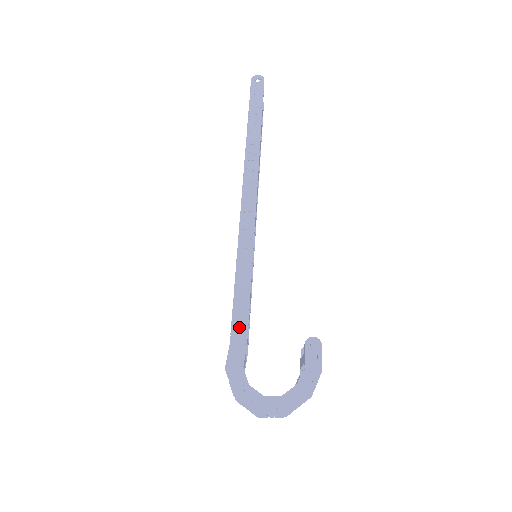
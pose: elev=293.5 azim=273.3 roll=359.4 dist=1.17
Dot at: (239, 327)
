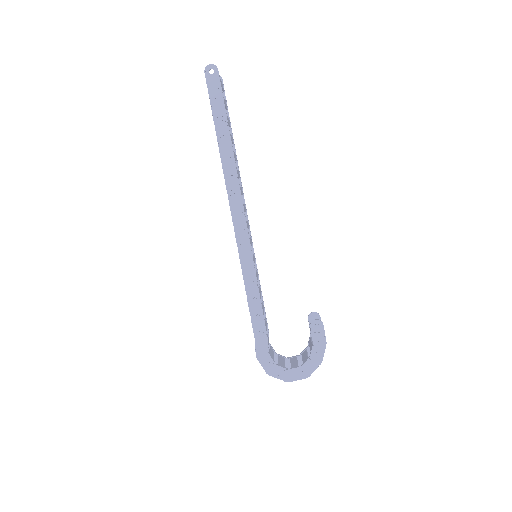
Dot at: (258, 326)
